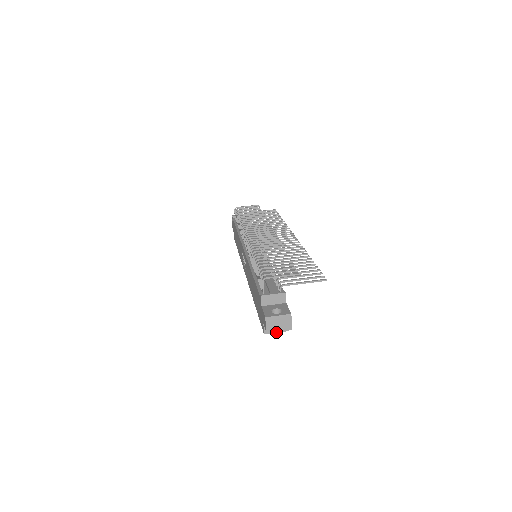
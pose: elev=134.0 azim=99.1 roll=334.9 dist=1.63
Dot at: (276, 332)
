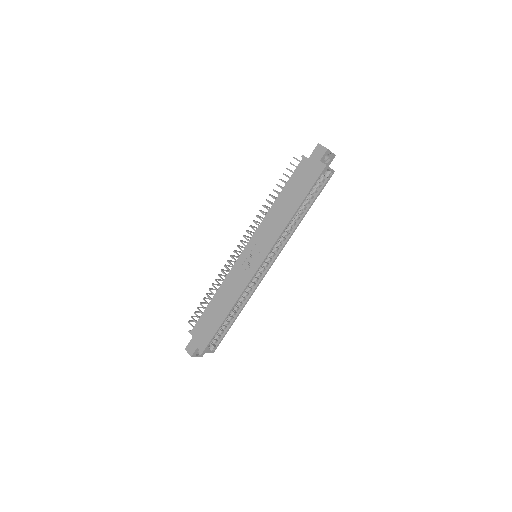
Dot at: (330, 168)
